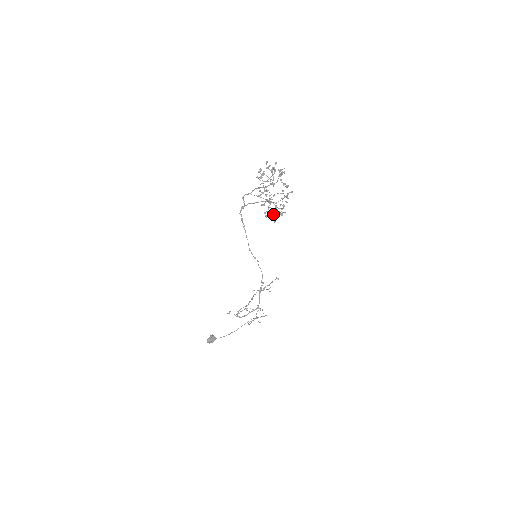
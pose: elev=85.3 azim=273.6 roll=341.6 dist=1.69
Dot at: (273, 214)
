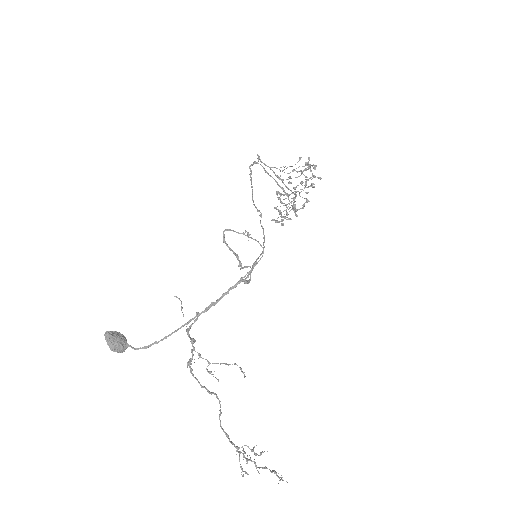
Dot at: occluded
